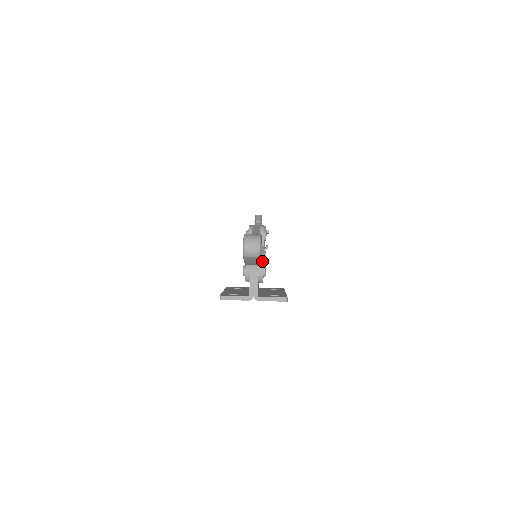
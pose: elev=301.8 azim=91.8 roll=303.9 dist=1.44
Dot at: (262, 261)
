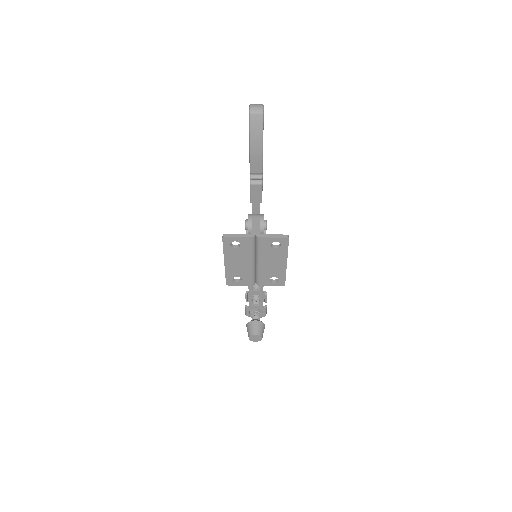
Dot at: (263, 214)
